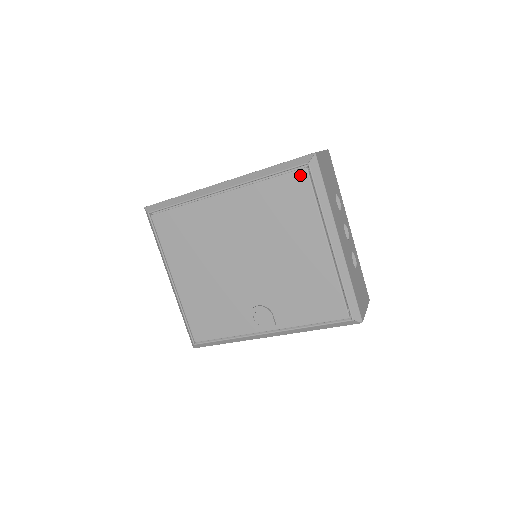
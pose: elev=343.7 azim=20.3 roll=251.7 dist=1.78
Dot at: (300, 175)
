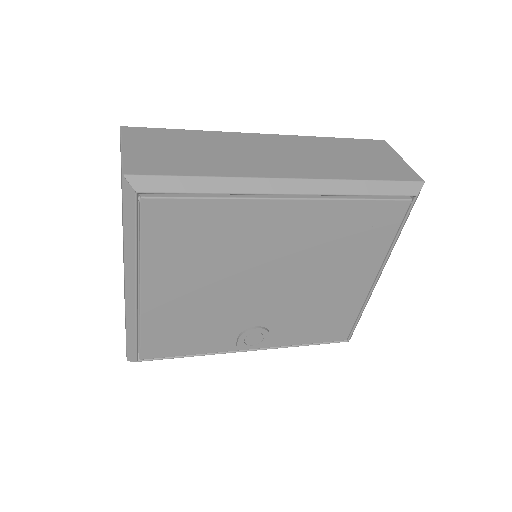
Dot at: (399, 206)
